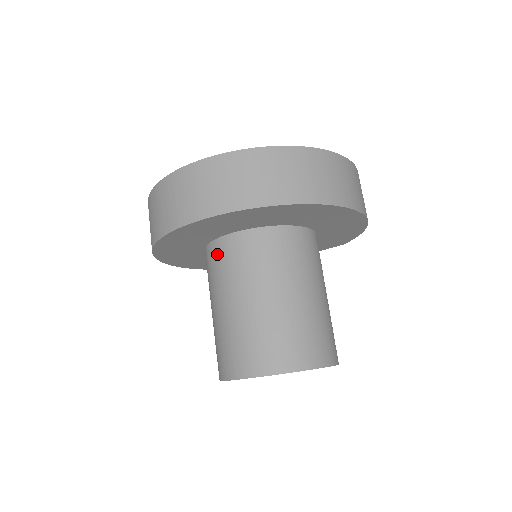
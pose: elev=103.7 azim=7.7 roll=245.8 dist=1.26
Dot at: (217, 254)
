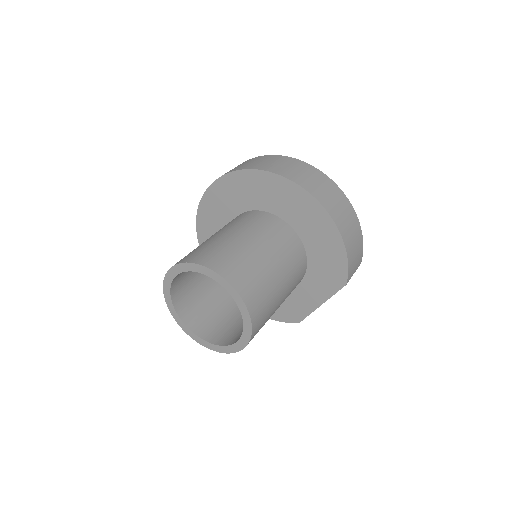
Dot at: occluded
